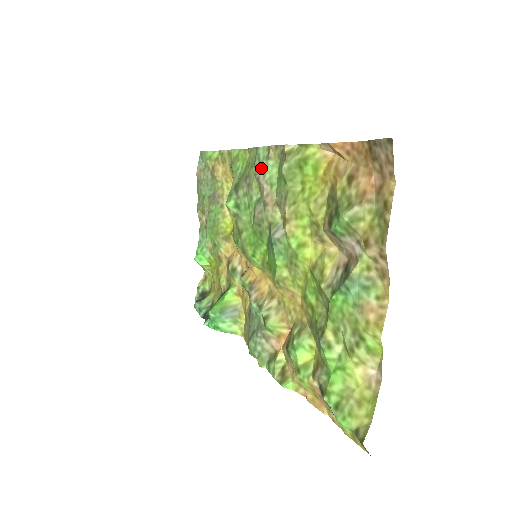
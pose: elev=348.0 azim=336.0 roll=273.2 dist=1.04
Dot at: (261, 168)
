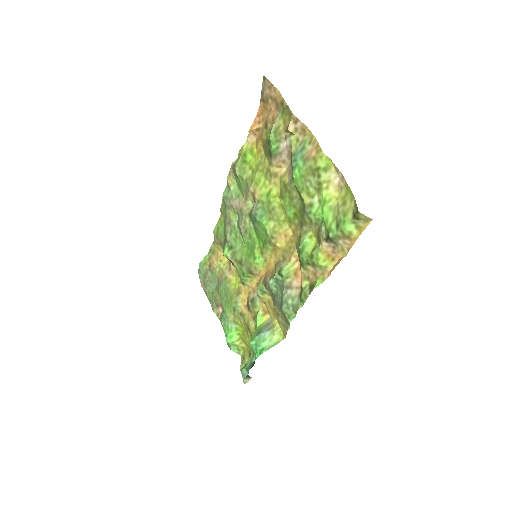
Dot at: (229, 199)
